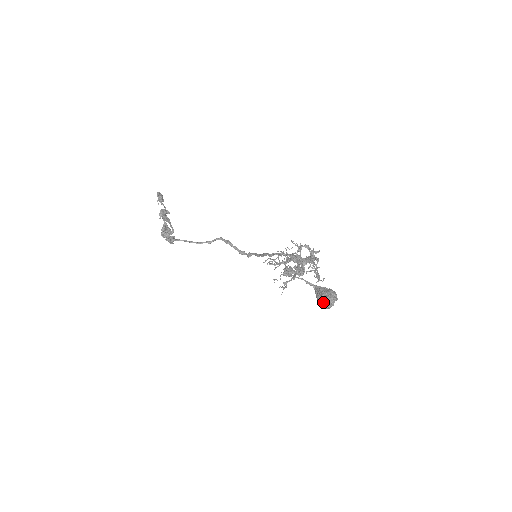
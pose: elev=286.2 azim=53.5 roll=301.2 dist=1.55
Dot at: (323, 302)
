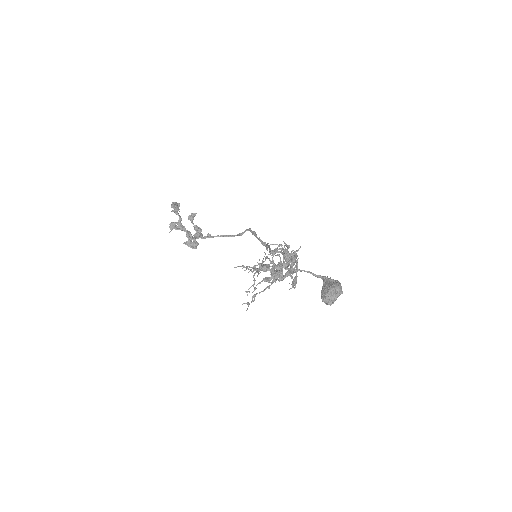
Dot at: (323, 299)
